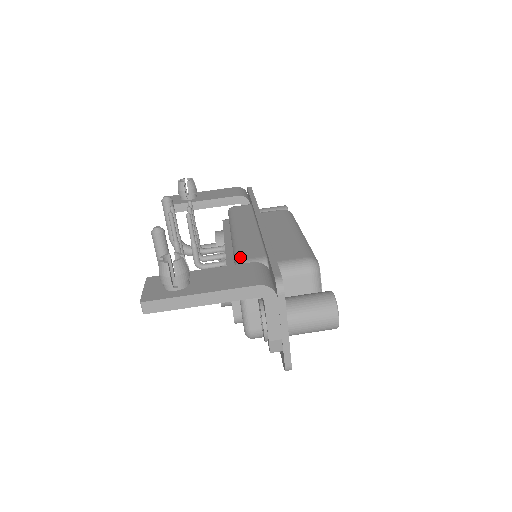
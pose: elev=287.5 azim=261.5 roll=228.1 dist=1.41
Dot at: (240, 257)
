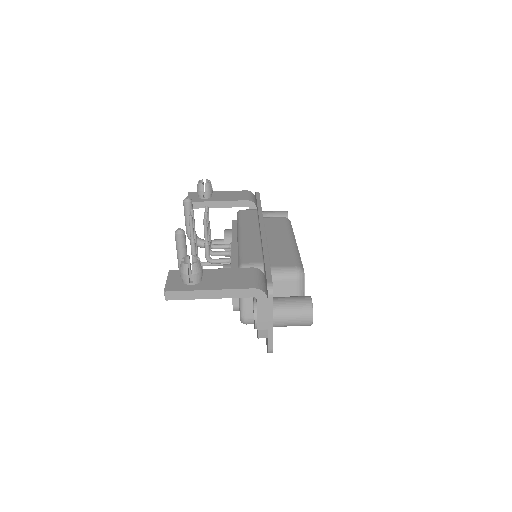
Dot at: (243, 260)
